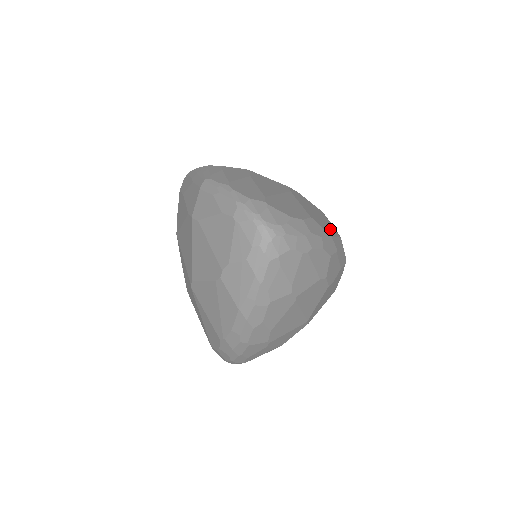
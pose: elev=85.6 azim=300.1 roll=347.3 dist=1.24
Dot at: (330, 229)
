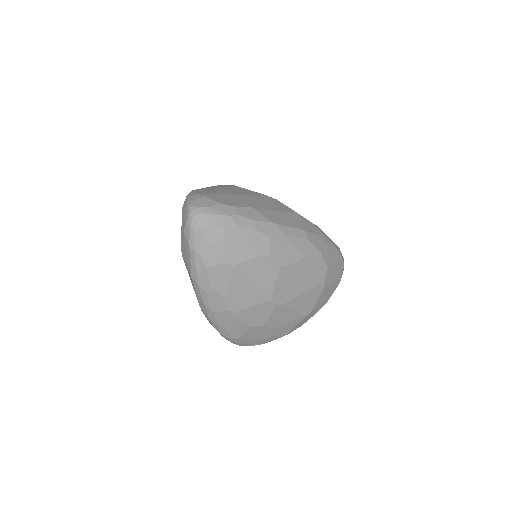
Dot at: (286, 221)
